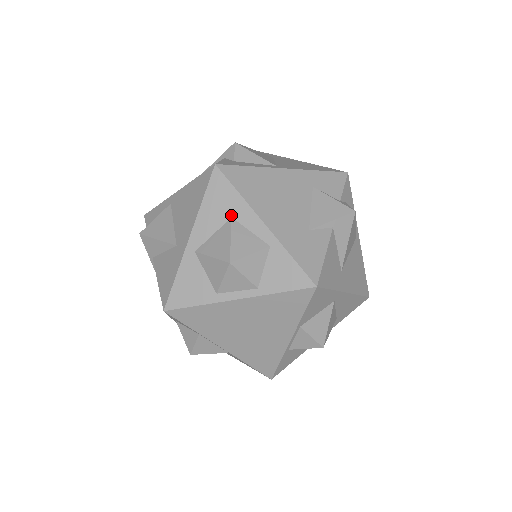
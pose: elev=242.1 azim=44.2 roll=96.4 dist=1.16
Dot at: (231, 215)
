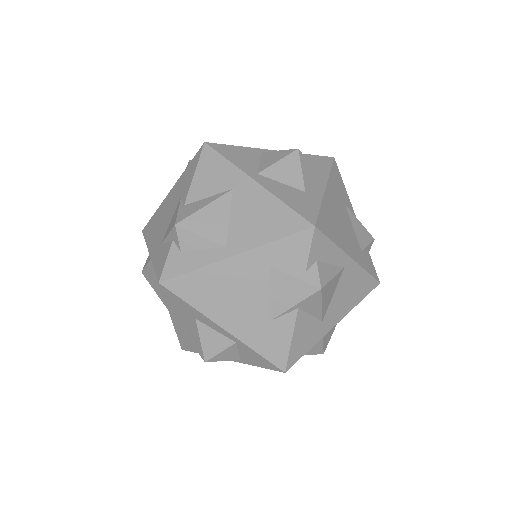
Dot at: (194, 317)
